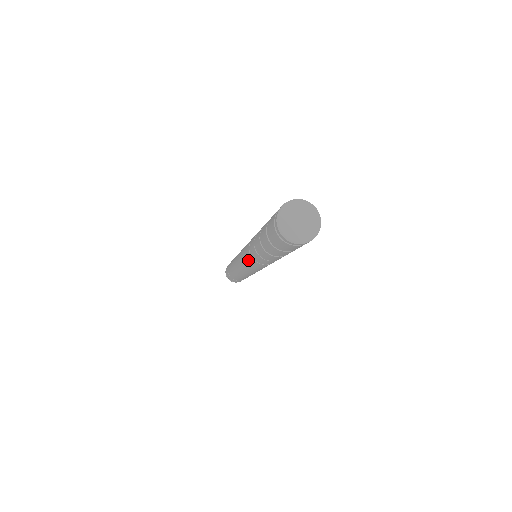
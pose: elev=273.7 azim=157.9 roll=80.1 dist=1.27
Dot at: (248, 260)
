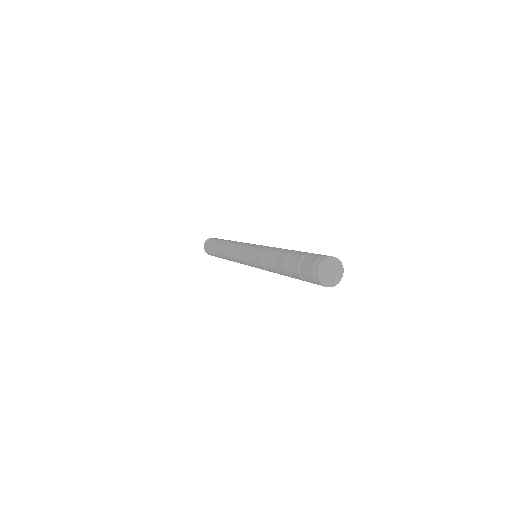
Dot at: (255, 255)
